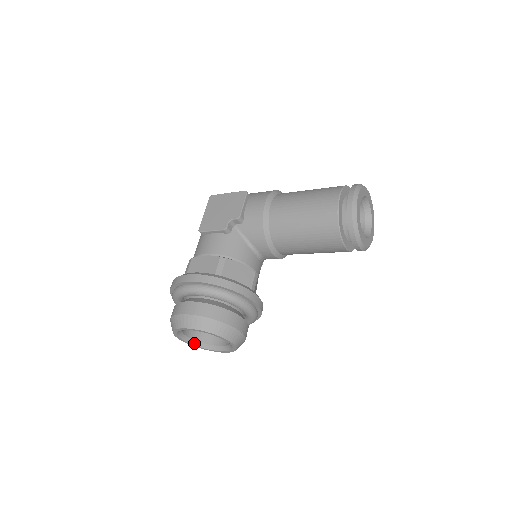
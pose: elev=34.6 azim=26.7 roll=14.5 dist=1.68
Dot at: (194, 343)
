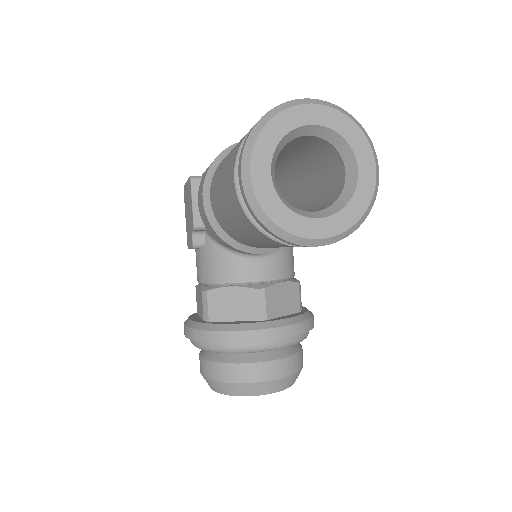
Dot at: occluded
